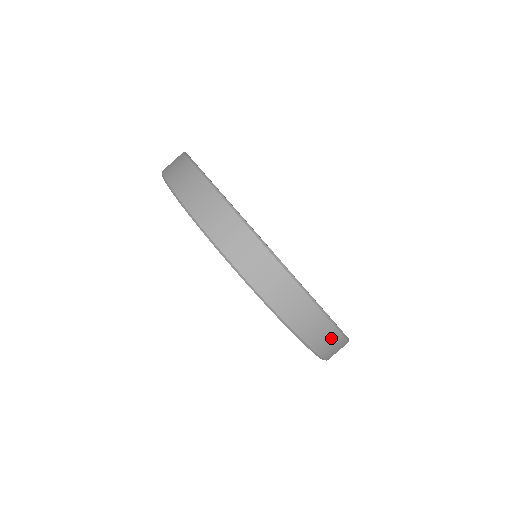
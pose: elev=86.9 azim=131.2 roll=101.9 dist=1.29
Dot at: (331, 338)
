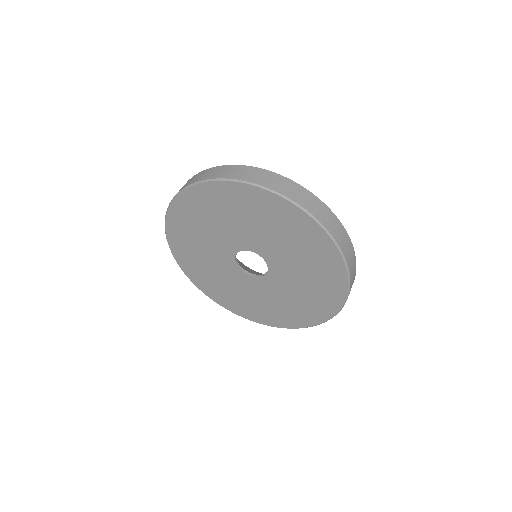
Dot at: occluded
